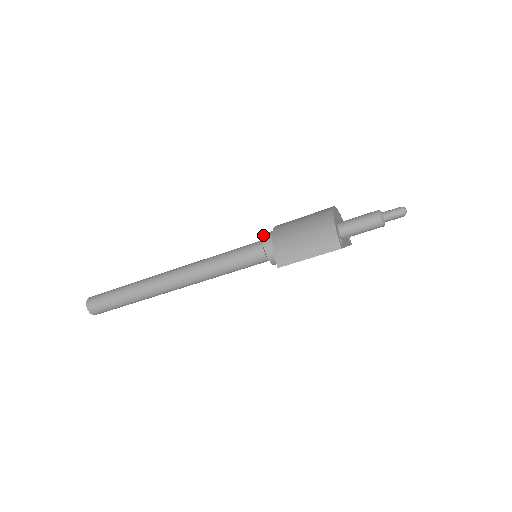
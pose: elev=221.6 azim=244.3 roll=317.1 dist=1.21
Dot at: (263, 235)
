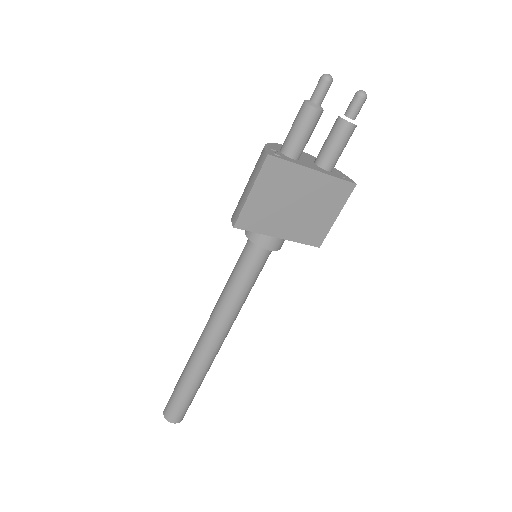
Dot at: occluded
